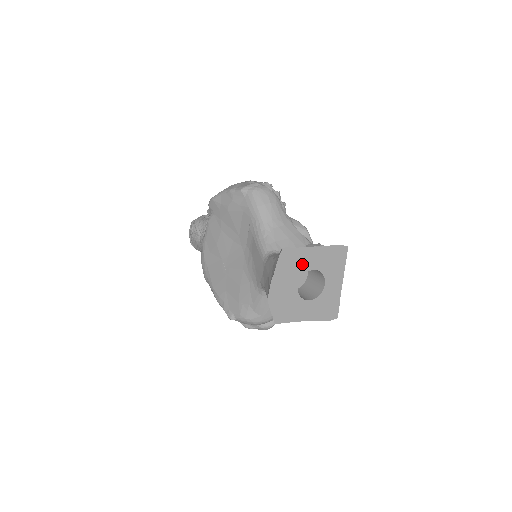
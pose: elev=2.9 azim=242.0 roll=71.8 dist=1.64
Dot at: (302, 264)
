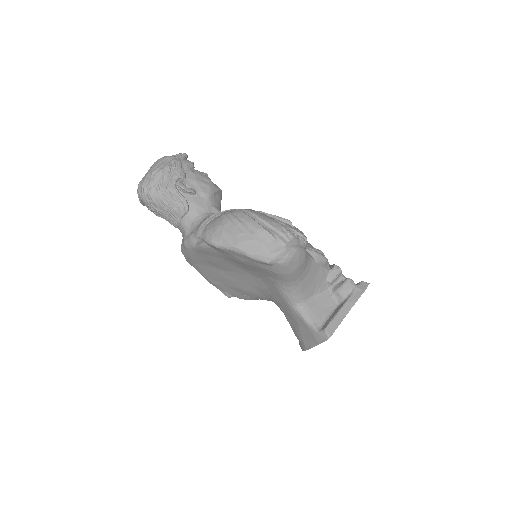
Dot at: occluded
